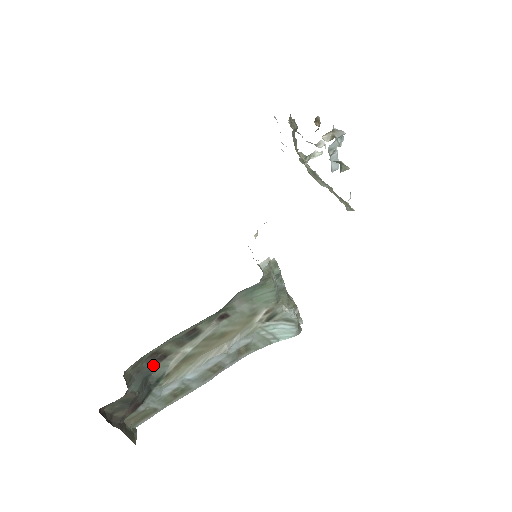
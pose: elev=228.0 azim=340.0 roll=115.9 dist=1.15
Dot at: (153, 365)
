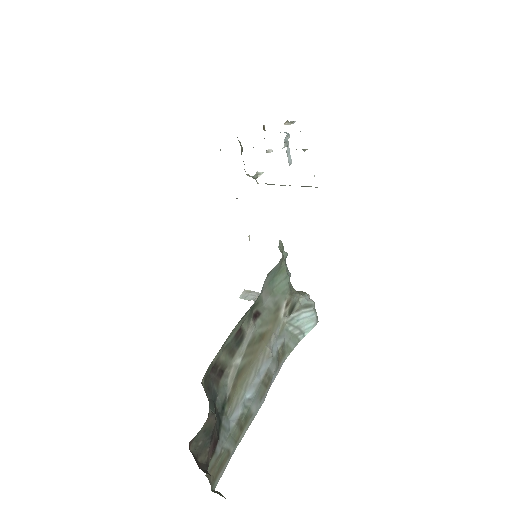
Dot at: (215, 384)
